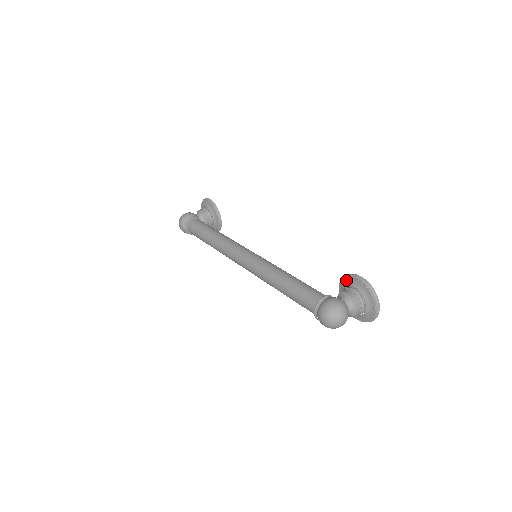
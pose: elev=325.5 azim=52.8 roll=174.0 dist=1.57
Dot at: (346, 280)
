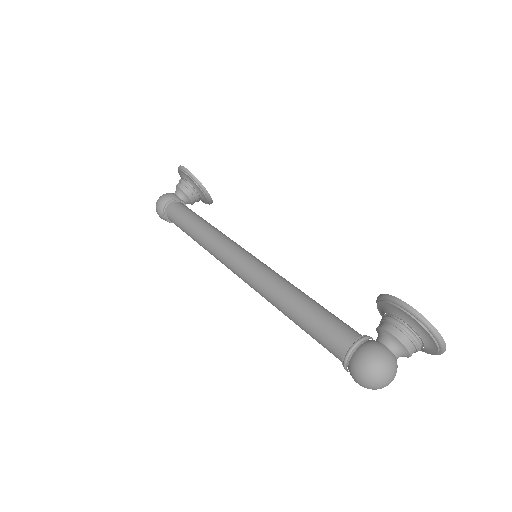
Dot at: (384, 304)
